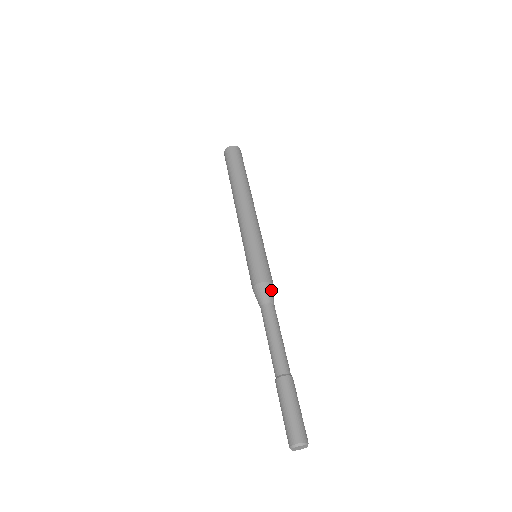
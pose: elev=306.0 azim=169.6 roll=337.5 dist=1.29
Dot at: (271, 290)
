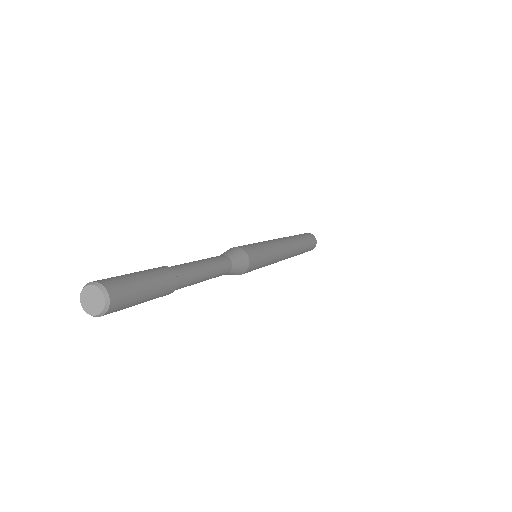
Dot at: (242, 258)
